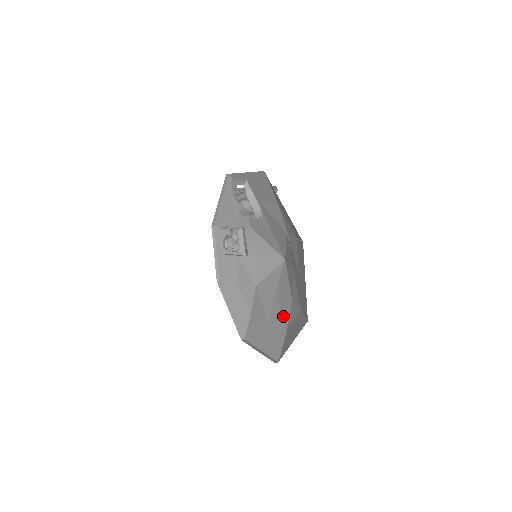
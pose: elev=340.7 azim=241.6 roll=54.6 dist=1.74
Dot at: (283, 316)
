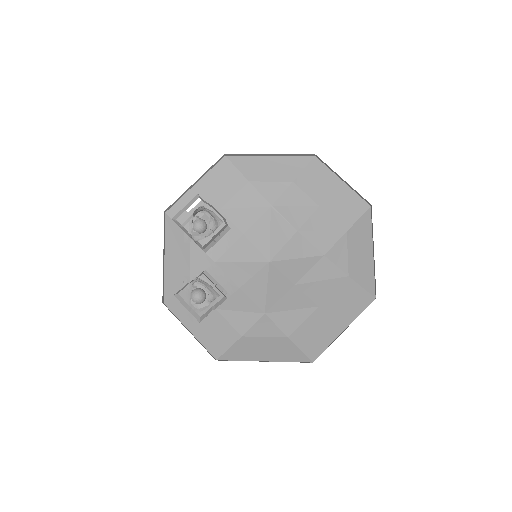
Dot at: (329, 277)
